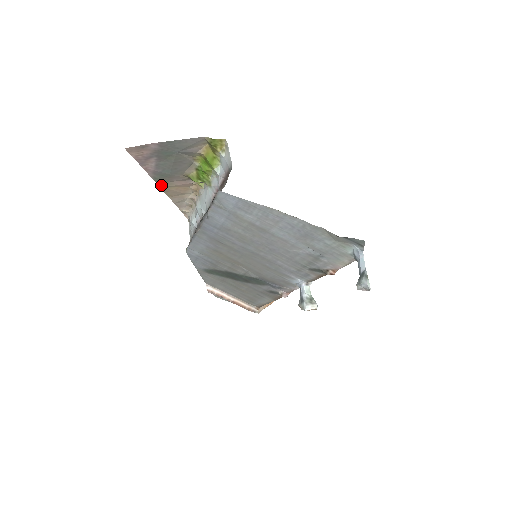
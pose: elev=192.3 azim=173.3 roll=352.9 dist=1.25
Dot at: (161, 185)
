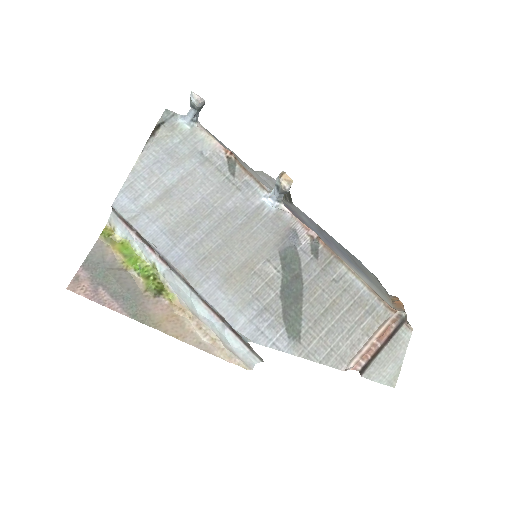
Dot at: (149, 324)
